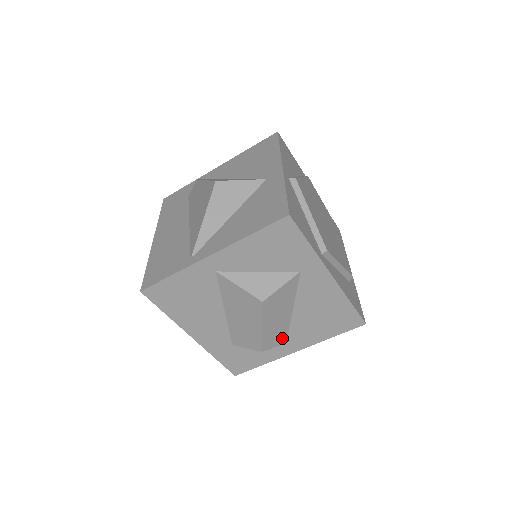
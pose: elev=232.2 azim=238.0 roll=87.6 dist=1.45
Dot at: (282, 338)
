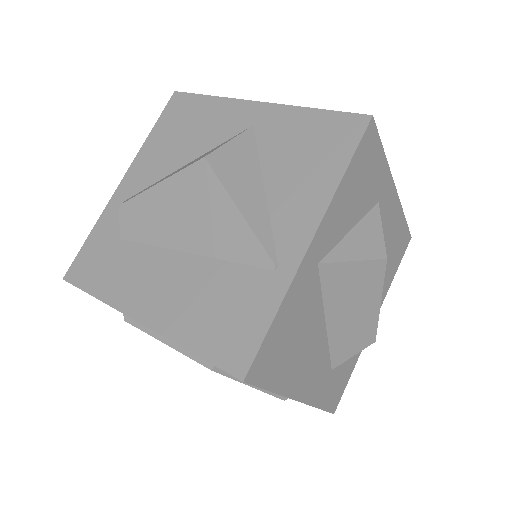
Dot at: occluded
